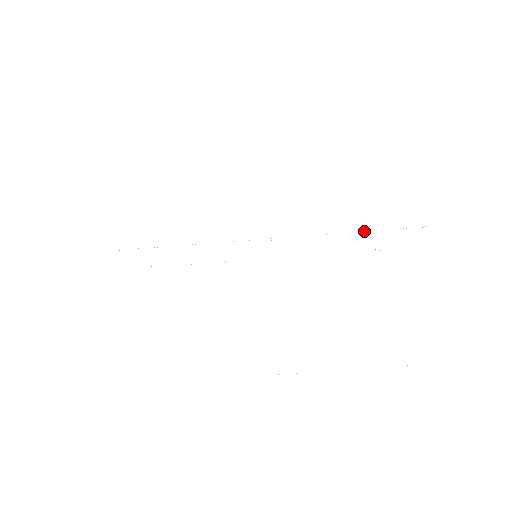
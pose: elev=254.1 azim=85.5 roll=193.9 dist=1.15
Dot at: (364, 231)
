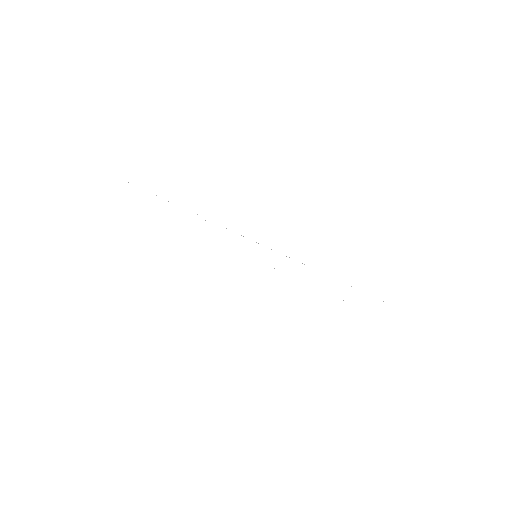
Dot at: occluded
